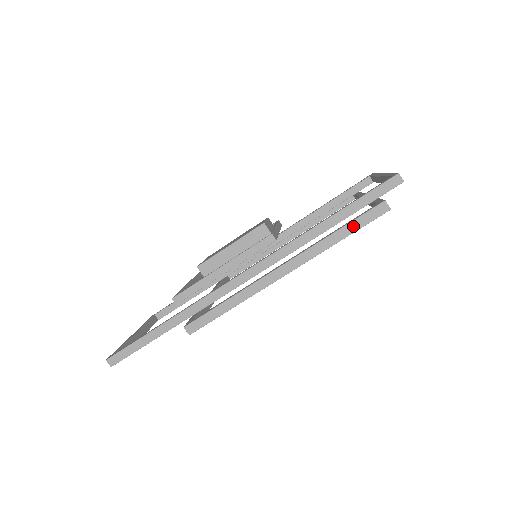
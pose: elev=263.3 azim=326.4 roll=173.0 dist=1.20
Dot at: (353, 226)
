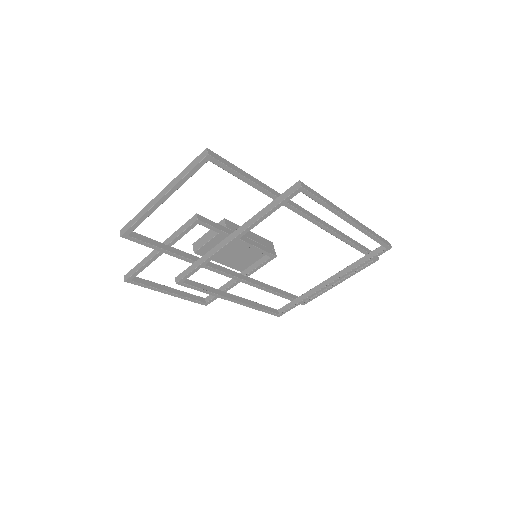
Dot at: (379, 237)
